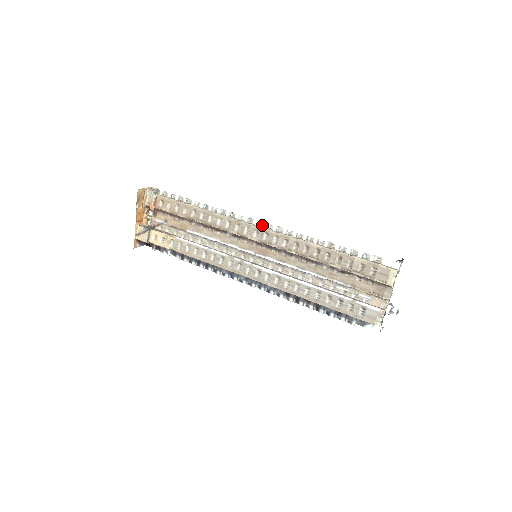
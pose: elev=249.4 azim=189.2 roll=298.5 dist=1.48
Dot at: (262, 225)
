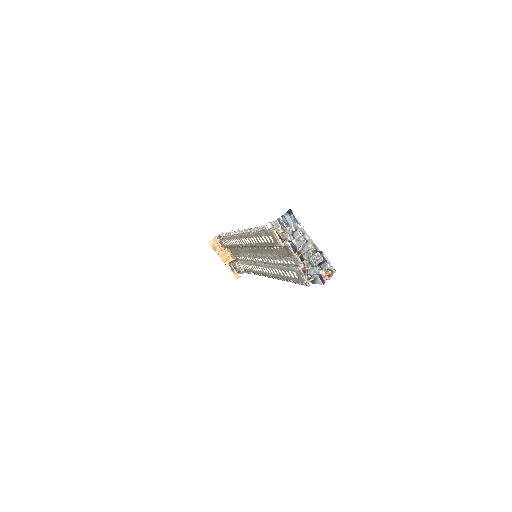
Dot at: (240, 233)
